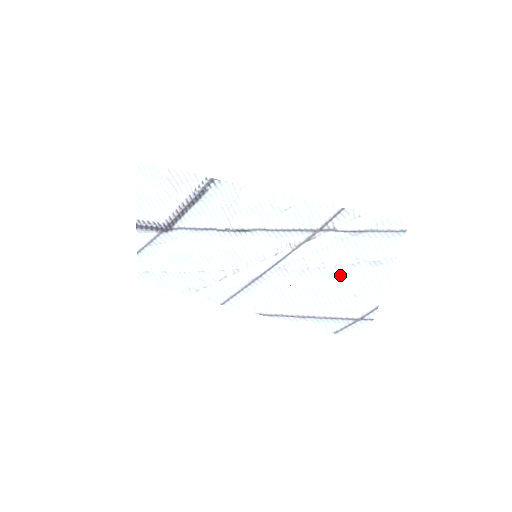
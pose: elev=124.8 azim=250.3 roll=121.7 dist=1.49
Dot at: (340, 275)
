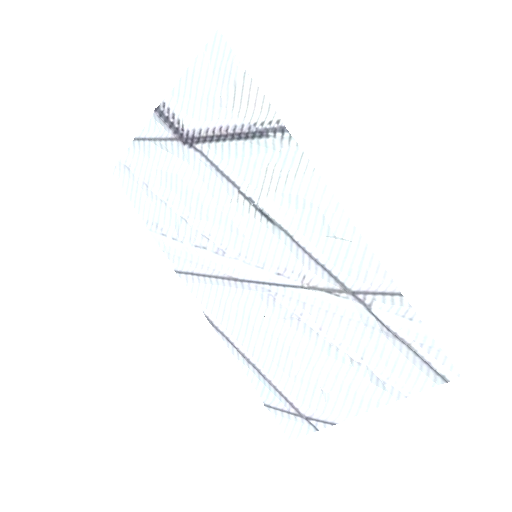
Dot at: (327, 357)
